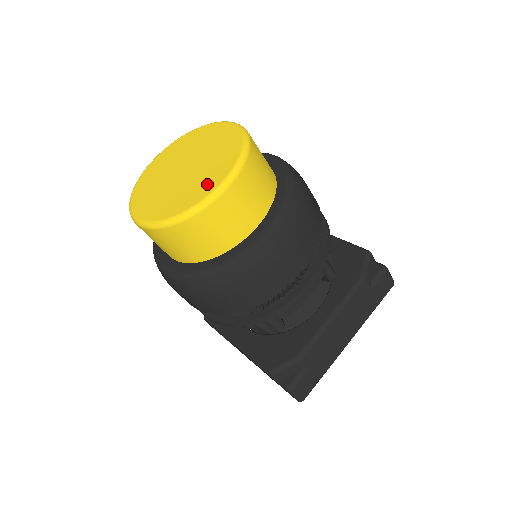
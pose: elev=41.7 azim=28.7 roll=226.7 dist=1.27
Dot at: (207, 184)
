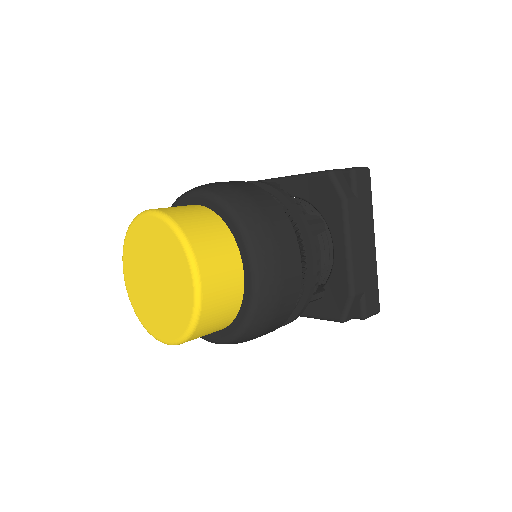
Dot at: (184, 288)
